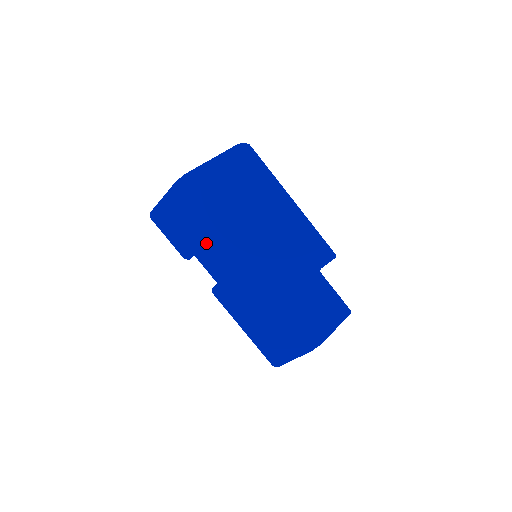
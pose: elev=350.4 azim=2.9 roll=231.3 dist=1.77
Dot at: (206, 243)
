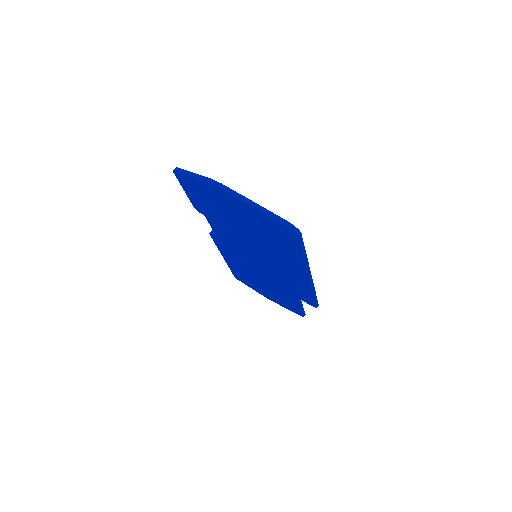
Dot at: (218, 221)
